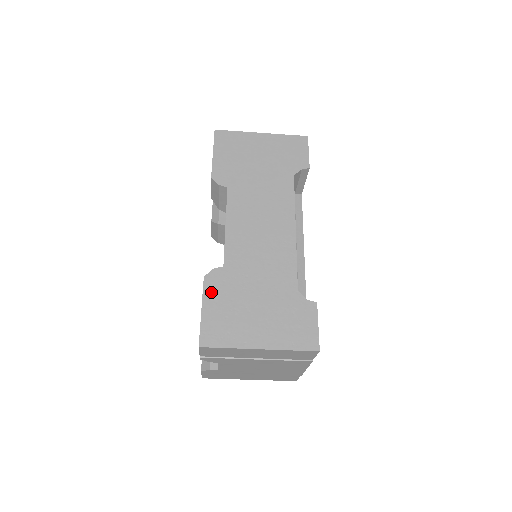
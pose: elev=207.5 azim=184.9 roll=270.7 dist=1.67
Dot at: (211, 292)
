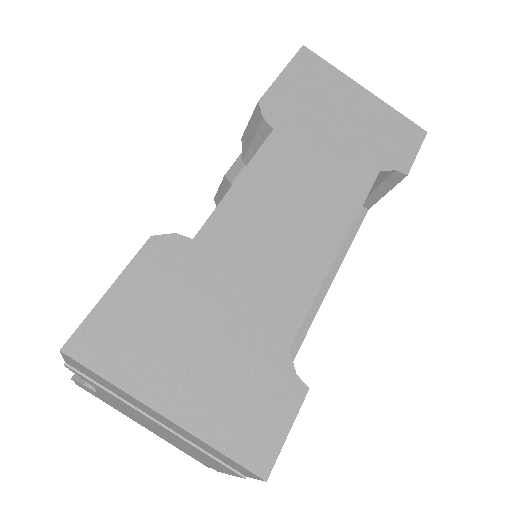
Dot at: (146, 268)
